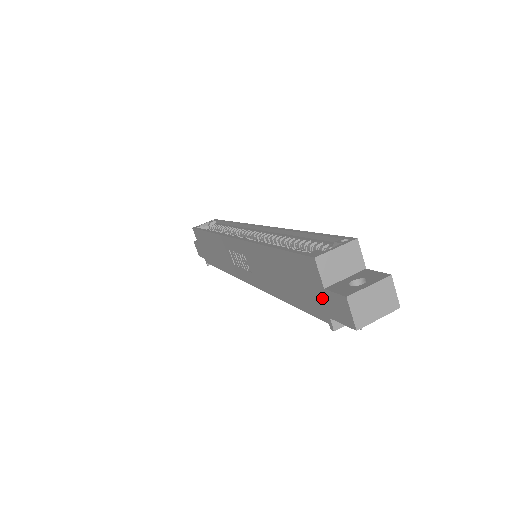
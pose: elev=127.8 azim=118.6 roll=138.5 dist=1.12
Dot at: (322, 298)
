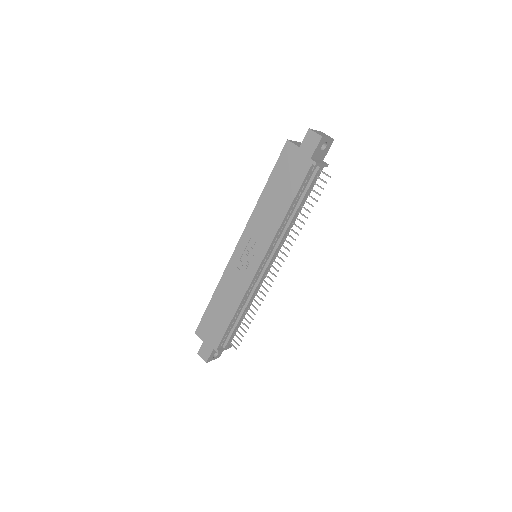
Dot at: (301, 155)
